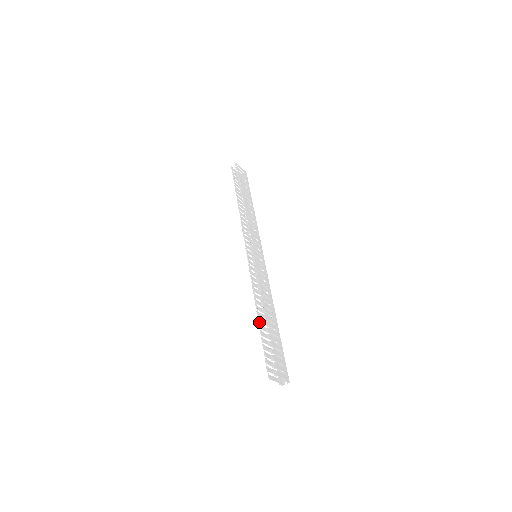
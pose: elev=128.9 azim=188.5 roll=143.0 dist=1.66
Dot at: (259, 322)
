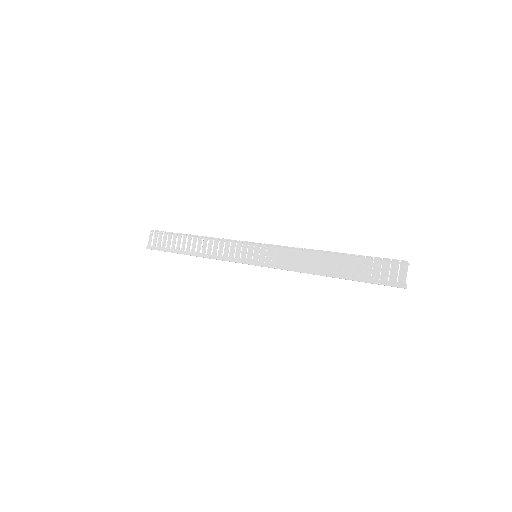
Dot at: occluded
